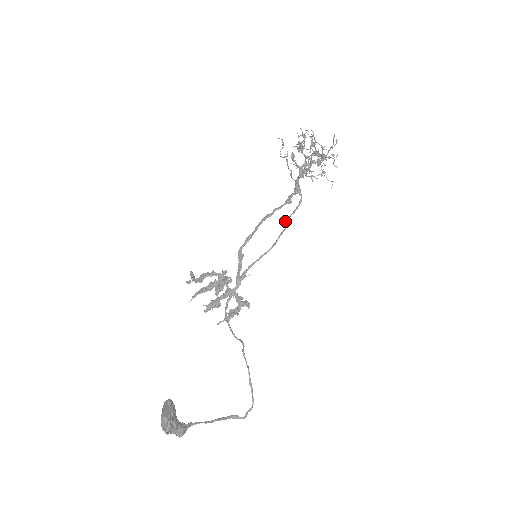
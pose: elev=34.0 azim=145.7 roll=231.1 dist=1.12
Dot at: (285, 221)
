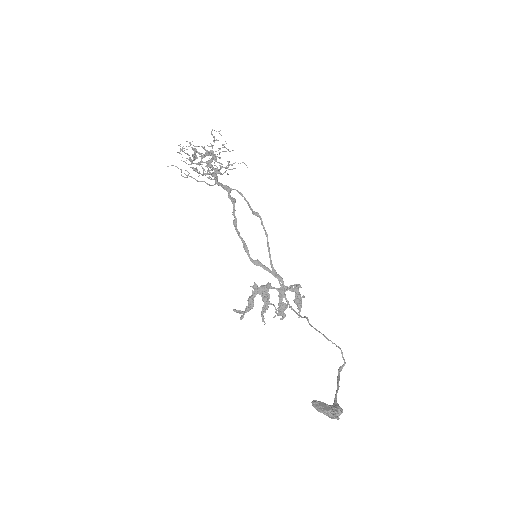
Dot at: (253, 214)
